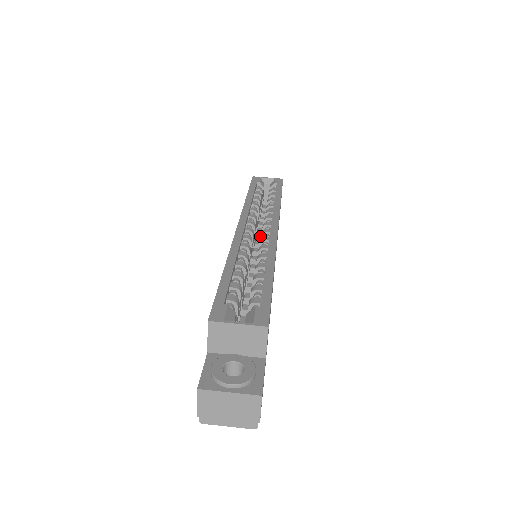
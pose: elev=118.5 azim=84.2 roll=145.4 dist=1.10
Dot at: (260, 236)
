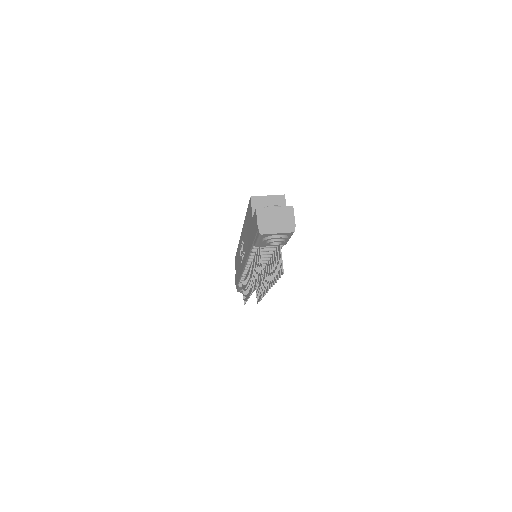
Dot at: occluded
